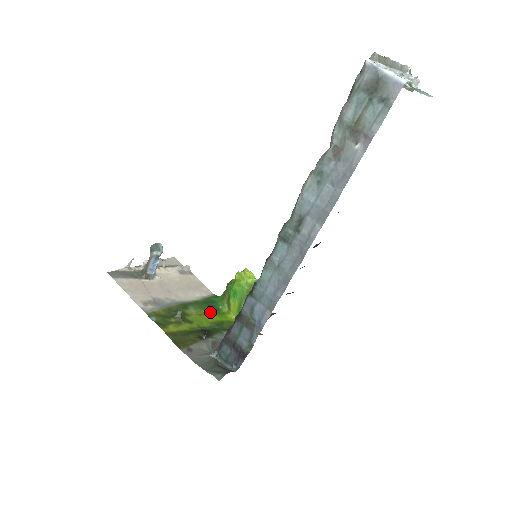
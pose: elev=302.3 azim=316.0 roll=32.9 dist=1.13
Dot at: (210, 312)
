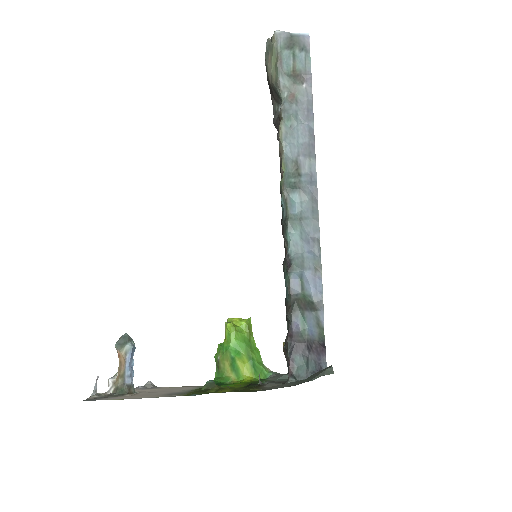
Dot at: (227, 385)
